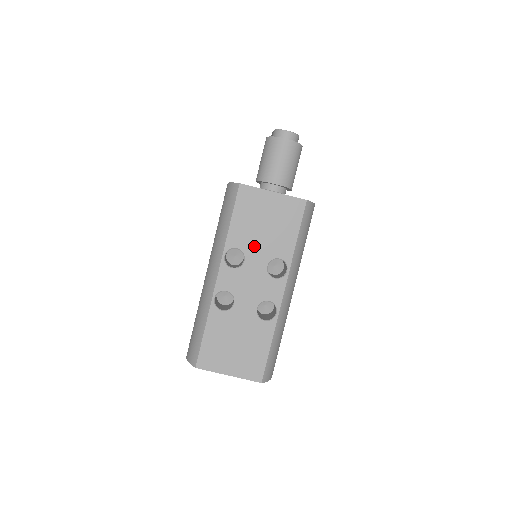
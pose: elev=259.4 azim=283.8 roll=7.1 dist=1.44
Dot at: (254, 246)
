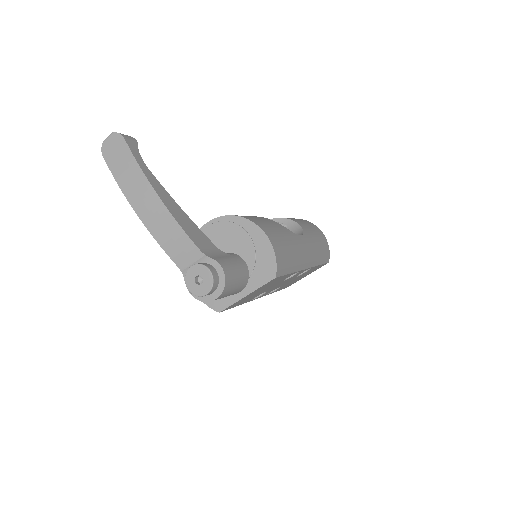
Dot at: occluded
